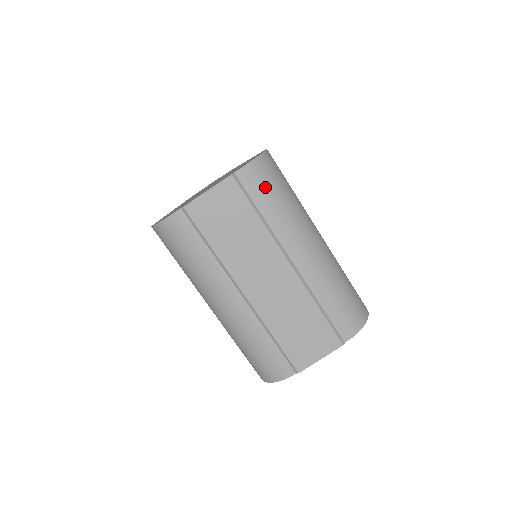
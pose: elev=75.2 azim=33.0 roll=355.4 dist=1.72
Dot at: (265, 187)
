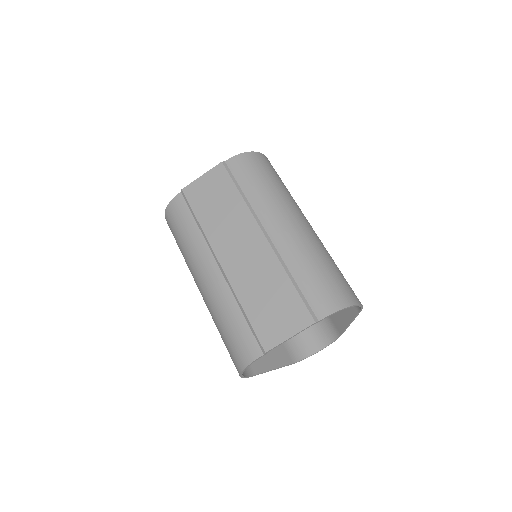
Dot at: (250, 172)
